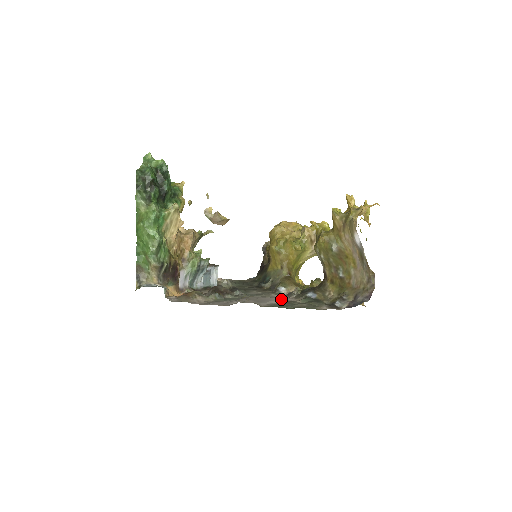
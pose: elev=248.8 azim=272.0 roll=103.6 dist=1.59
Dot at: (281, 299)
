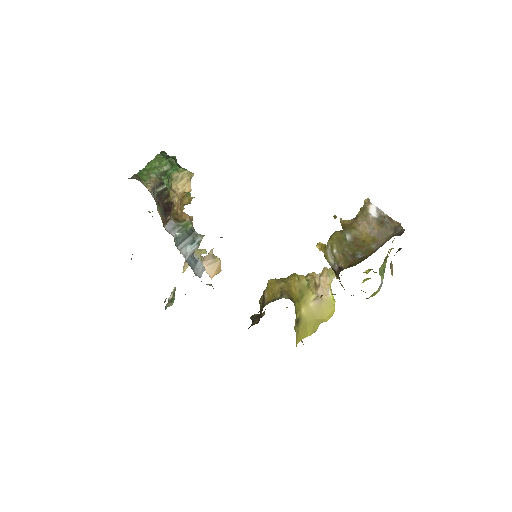
Dot at: occluded
